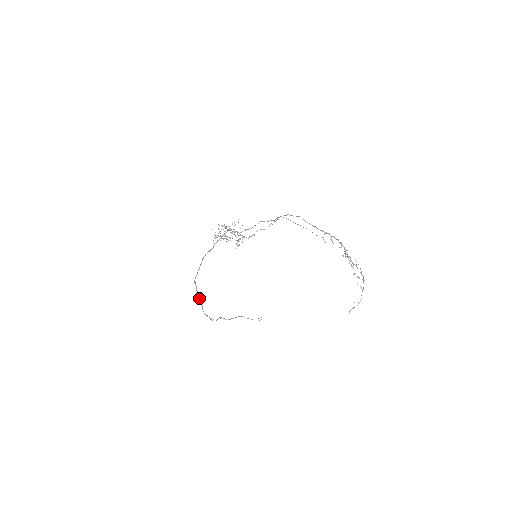
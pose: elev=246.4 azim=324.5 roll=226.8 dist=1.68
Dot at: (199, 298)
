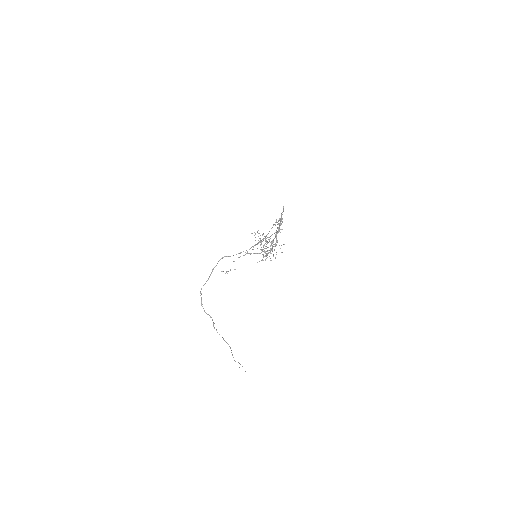
Dot at: (209, 277)
